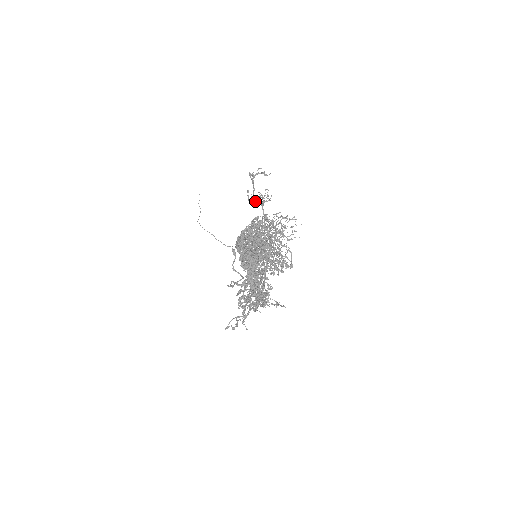
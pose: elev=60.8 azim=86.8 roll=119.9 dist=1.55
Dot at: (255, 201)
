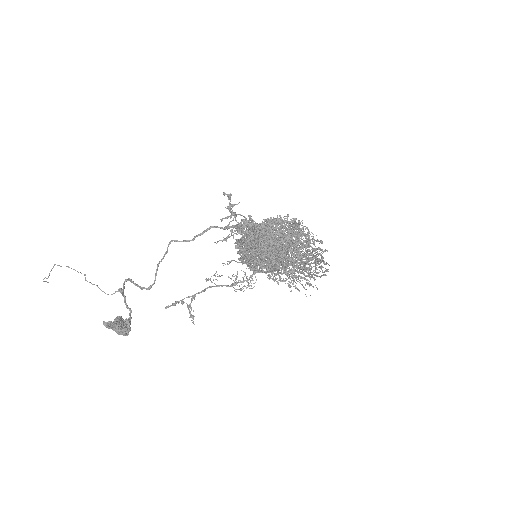
Dot at: occluded
